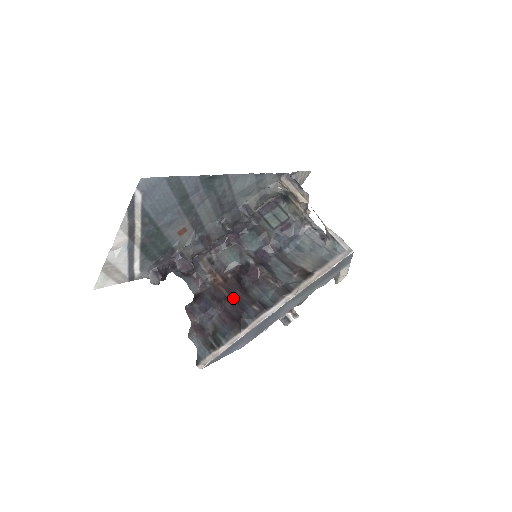
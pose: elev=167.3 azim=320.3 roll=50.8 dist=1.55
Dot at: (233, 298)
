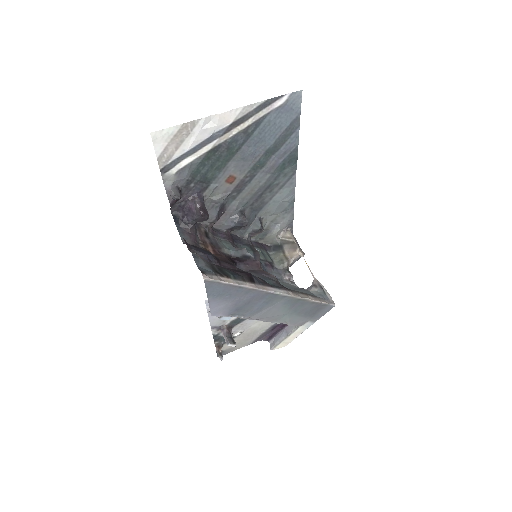
Dot at: (233, 264)
